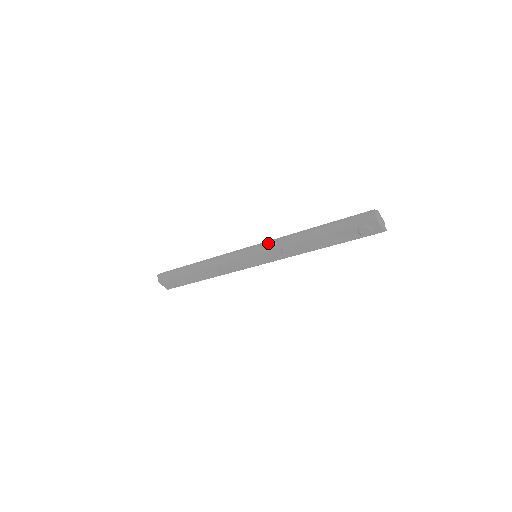
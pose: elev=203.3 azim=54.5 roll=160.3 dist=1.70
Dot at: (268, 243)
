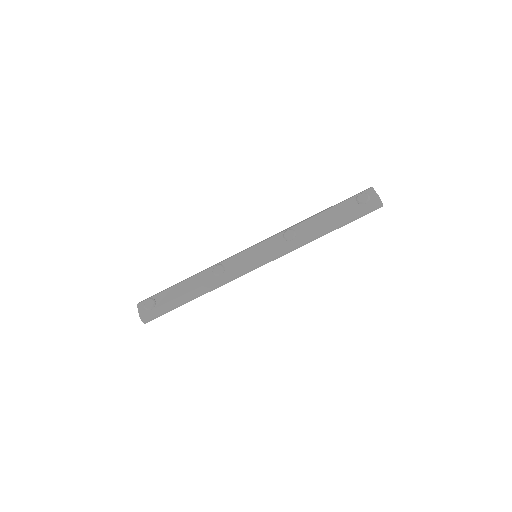
Dot at: occluded
